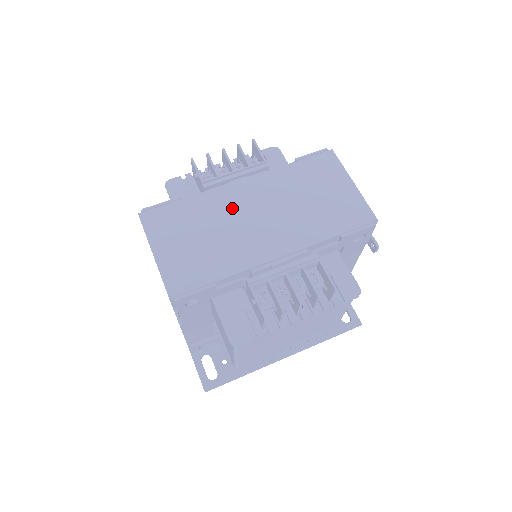
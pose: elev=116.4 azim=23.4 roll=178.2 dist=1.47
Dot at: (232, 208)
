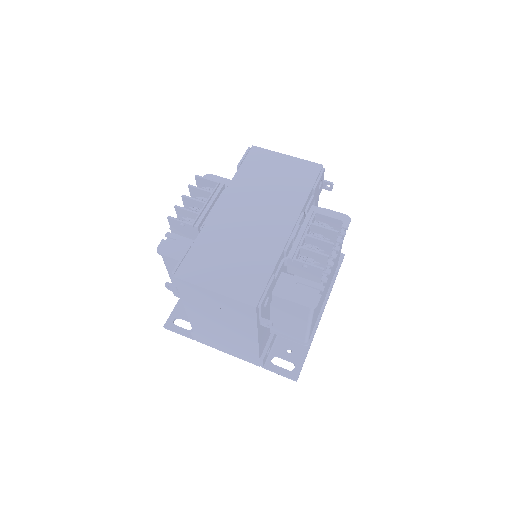
Dot at: (232, 224)
